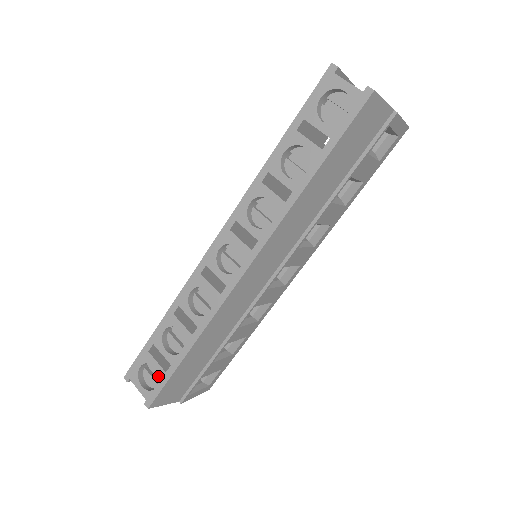
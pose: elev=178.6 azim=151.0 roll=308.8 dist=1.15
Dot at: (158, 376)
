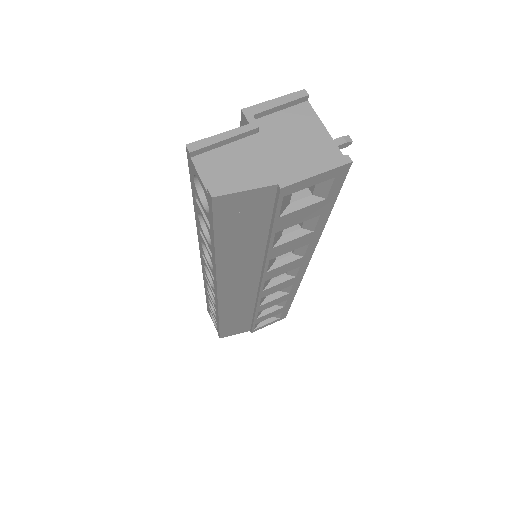
Dot at: (216, 324)
